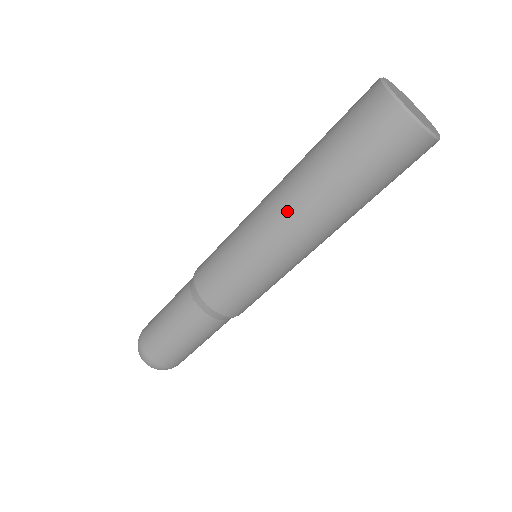
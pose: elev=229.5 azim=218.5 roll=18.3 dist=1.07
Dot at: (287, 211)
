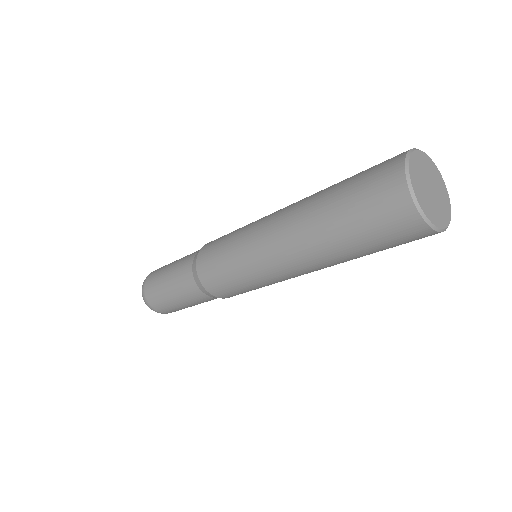
Dot at: (283, 222)
